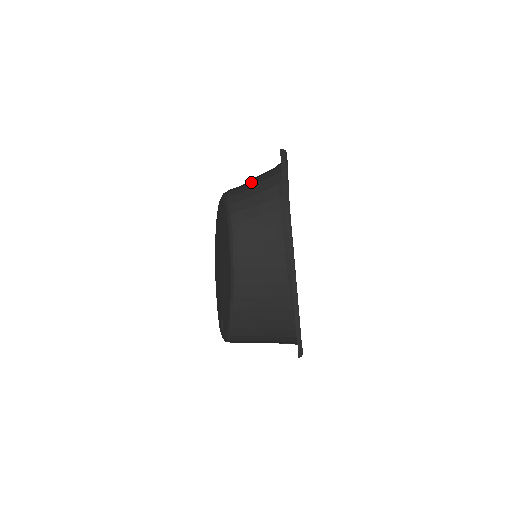
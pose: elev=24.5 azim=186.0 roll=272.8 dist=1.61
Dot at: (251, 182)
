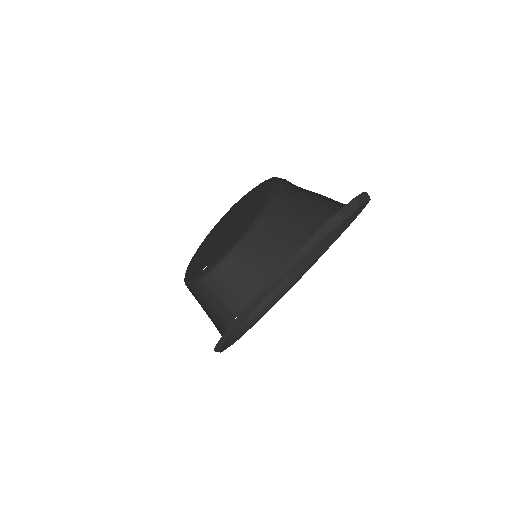
Dot at: occluded
